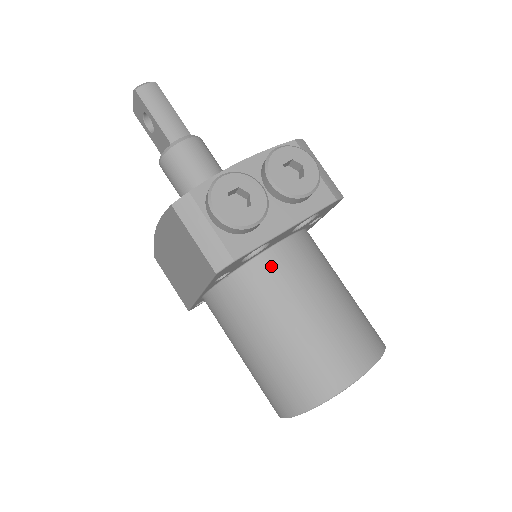
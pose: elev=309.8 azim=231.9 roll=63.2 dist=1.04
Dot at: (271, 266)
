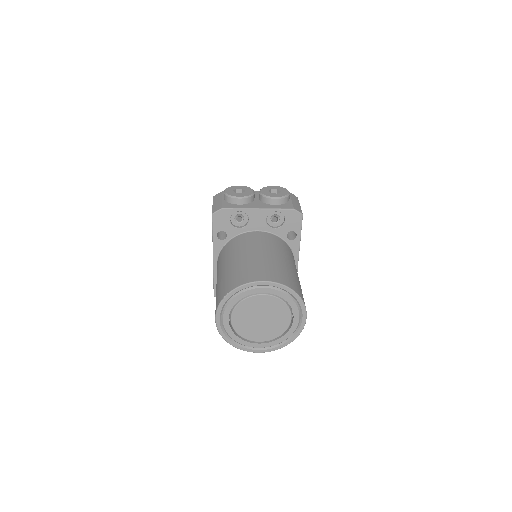
Dot at: (249, 236)
